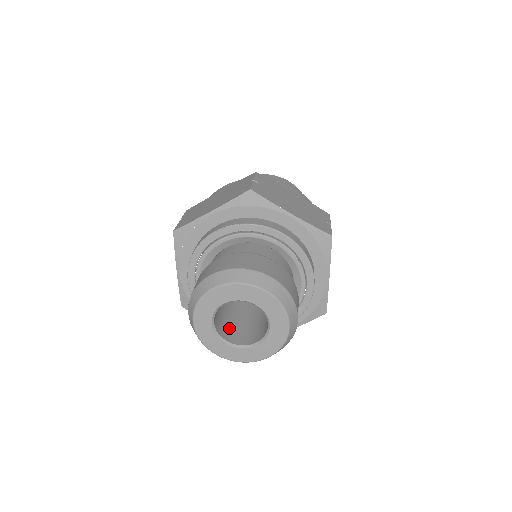
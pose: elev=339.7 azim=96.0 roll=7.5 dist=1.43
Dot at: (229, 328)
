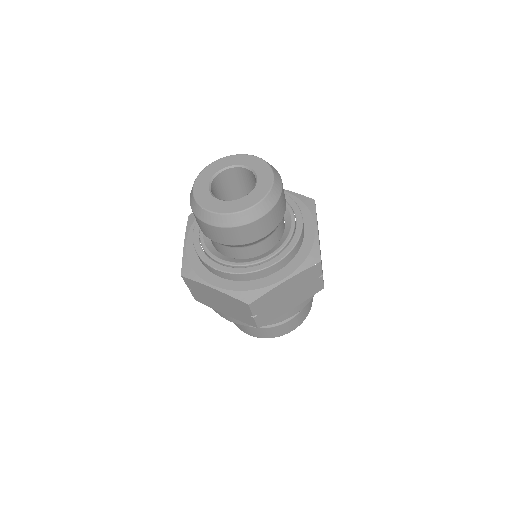
Dot at: occluded
